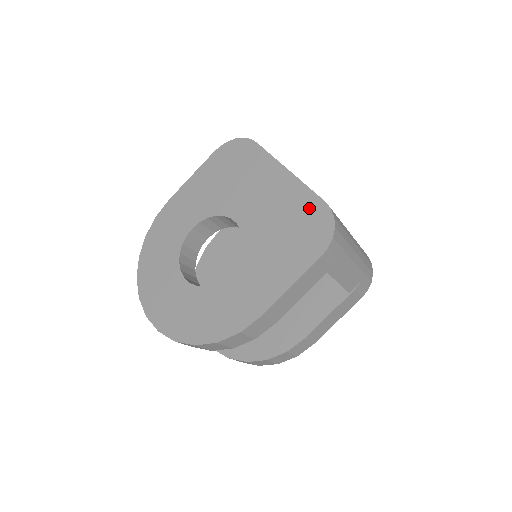
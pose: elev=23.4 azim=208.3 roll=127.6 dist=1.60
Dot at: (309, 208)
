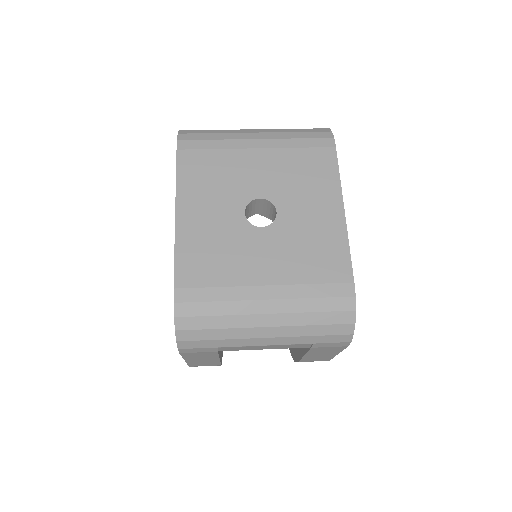
Dot at: occluded
